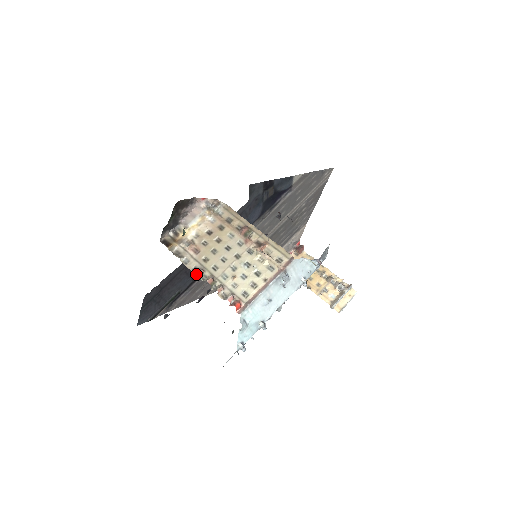
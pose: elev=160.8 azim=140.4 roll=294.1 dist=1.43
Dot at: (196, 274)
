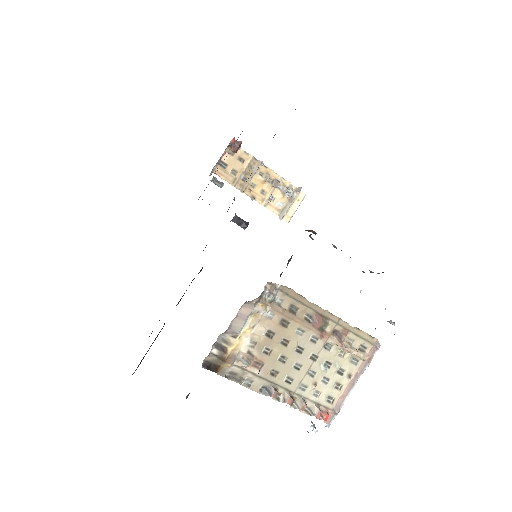
Dot at: (181, 298)
